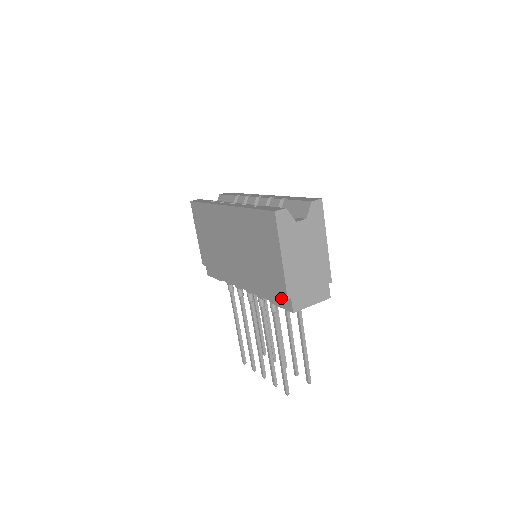
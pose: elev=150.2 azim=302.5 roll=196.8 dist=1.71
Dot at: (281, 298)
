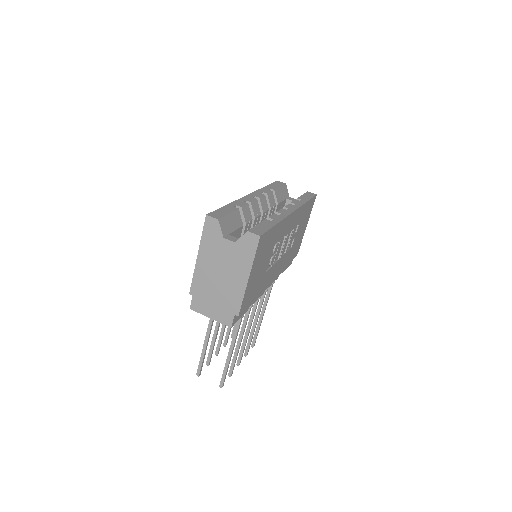
Dot at: occluded
